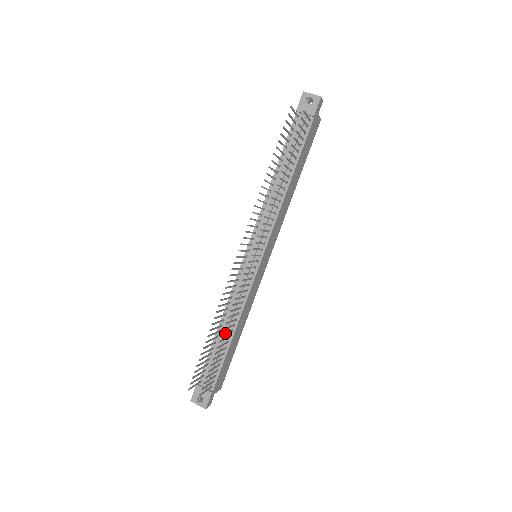
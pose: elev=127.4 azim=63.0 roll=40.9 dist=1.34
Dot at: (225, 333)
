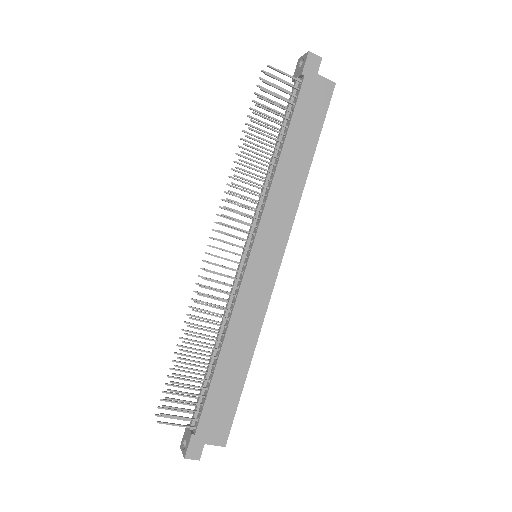
Dot at: occluded
